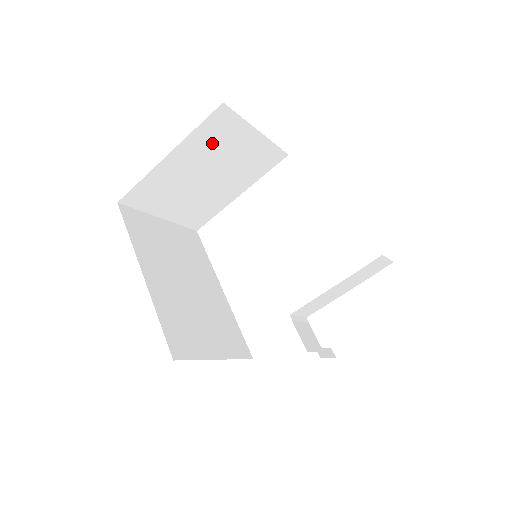
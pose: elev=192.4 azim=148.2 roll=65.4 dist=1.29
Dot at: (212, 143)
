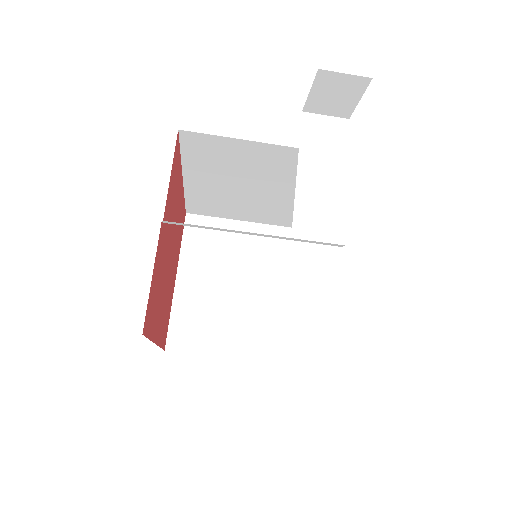
Dot at: (208, 250)
